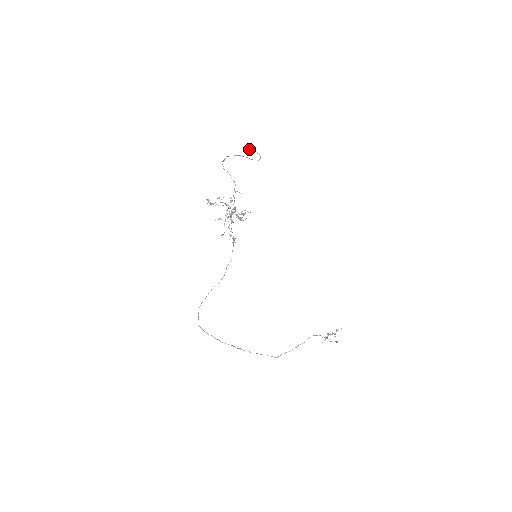
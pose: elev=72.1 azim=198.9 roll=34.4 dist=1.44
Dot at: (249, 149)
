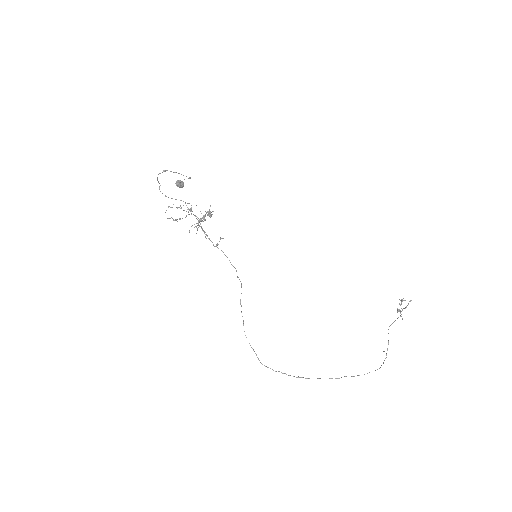
Dot at: (177, 183)
